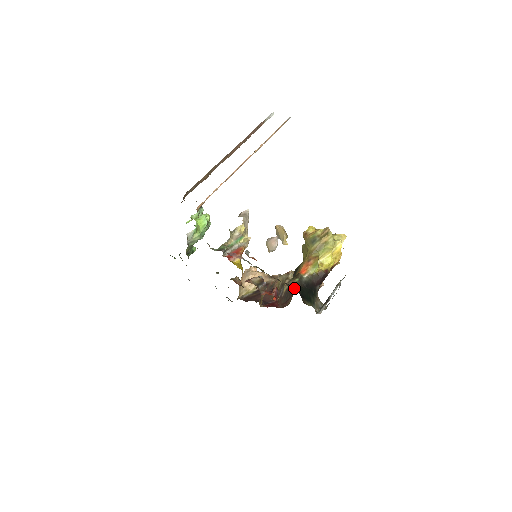
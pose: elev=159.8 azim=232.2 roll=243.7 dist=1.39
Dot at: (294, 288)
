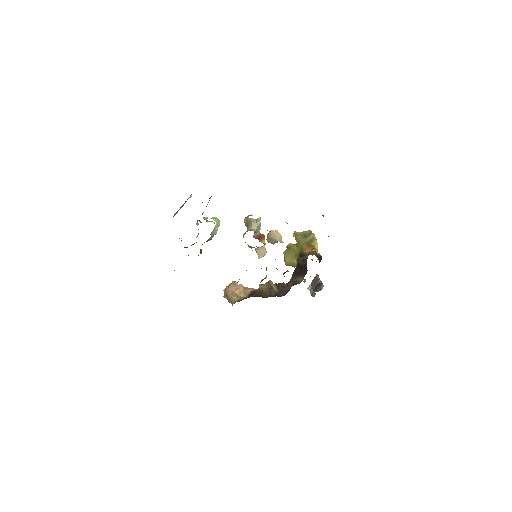
Dot at: occluded
